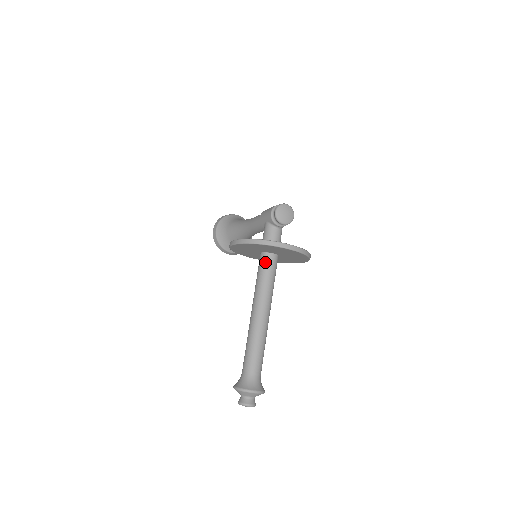
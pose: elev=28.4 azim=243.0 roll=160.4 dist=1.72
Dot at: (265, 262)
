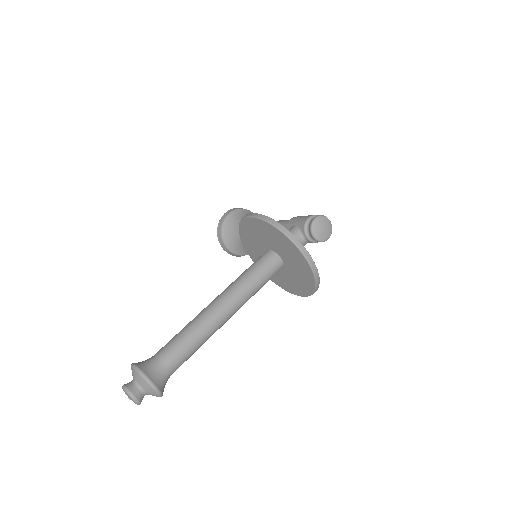
Dot at: (267, 260)
